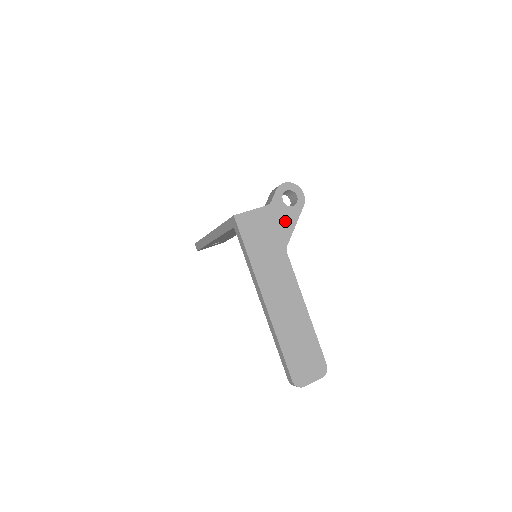
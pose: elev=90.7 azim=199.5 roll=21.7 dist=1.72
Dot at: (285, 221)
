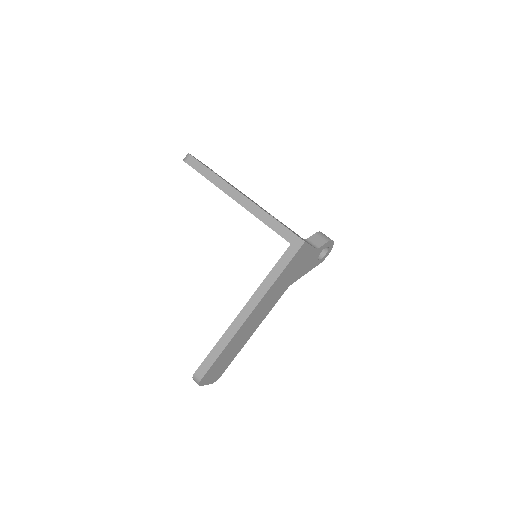
Dot at: (308, 267)
